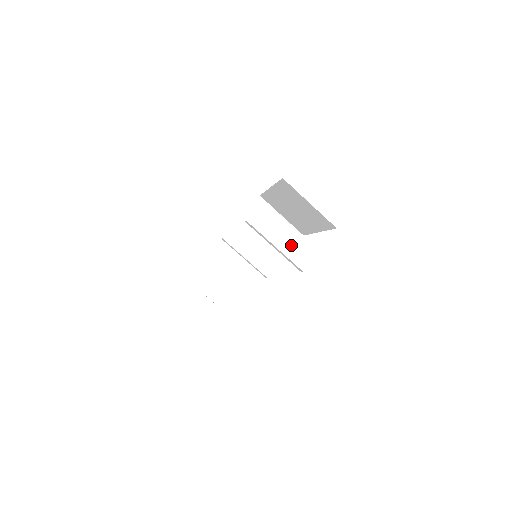
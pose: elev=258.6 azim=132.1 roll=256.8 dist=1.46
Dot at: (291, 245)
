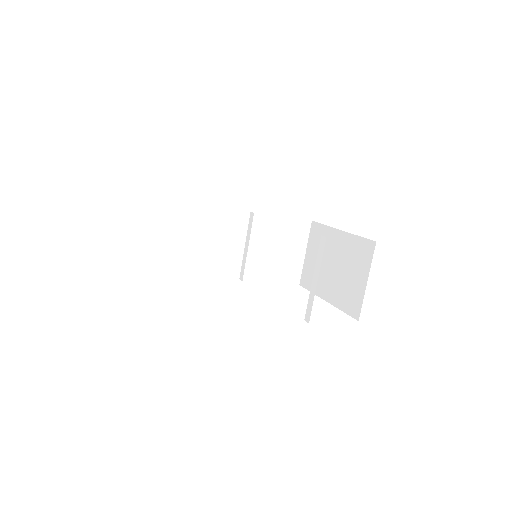
Dot at: (285, 280)
